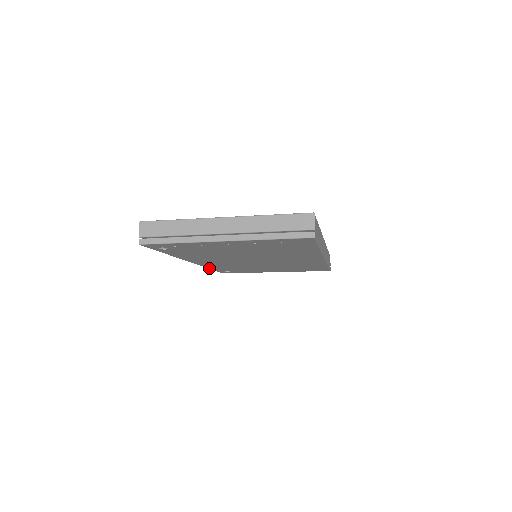
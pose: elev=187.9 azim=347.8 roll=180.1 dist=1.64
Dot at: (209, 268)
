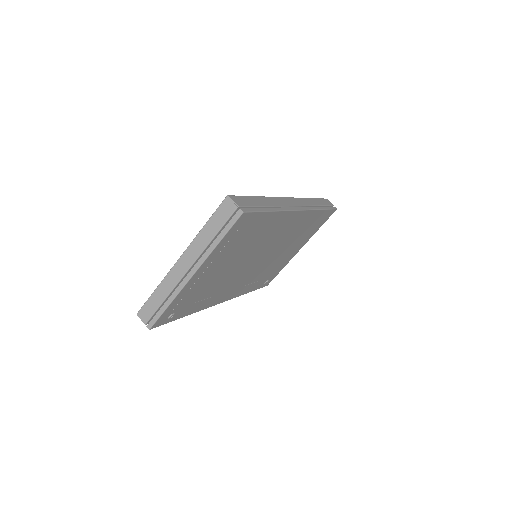
Dot at: (246, 293)
